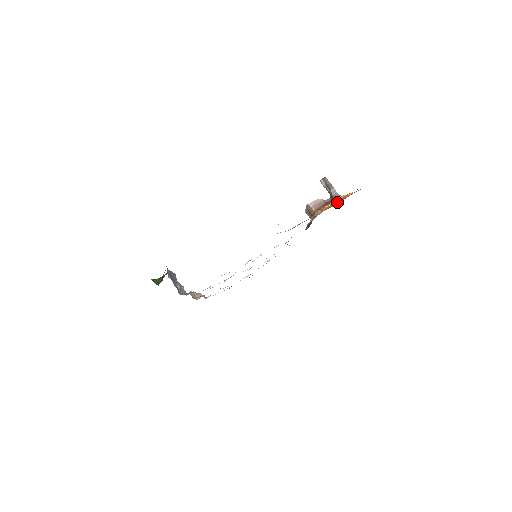
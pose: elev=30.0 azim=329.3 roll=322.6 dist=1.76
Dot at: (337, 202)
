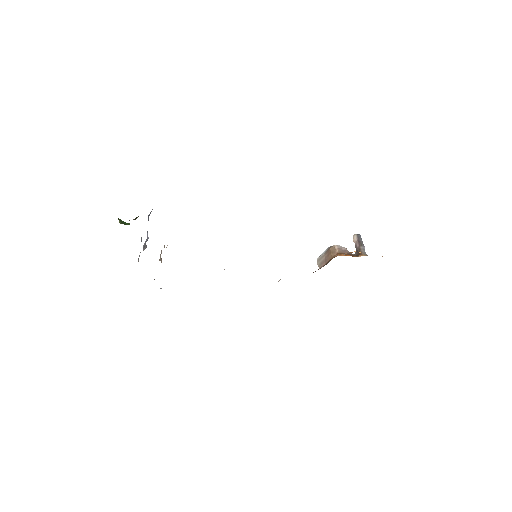
Dot at: occluded
